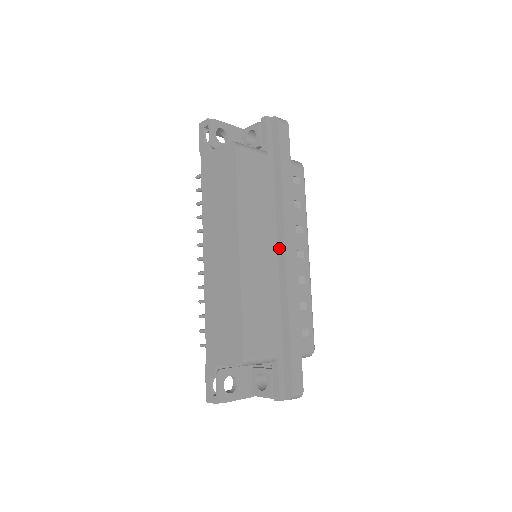
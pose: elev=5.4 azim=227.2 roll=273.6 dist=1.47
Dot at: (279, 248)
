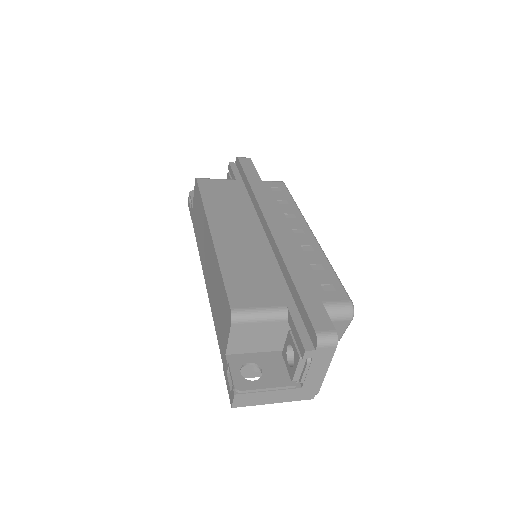
Dot at: (264, 227)
